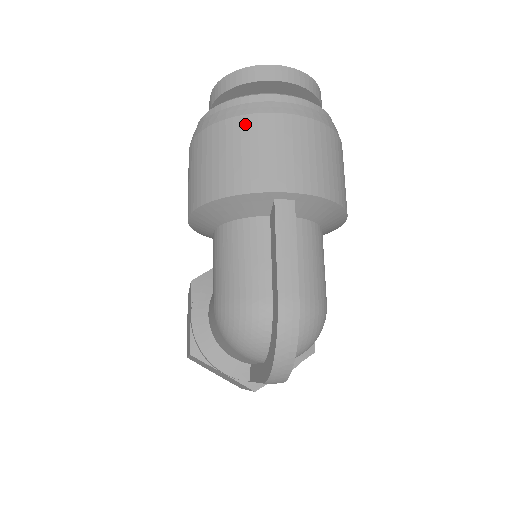
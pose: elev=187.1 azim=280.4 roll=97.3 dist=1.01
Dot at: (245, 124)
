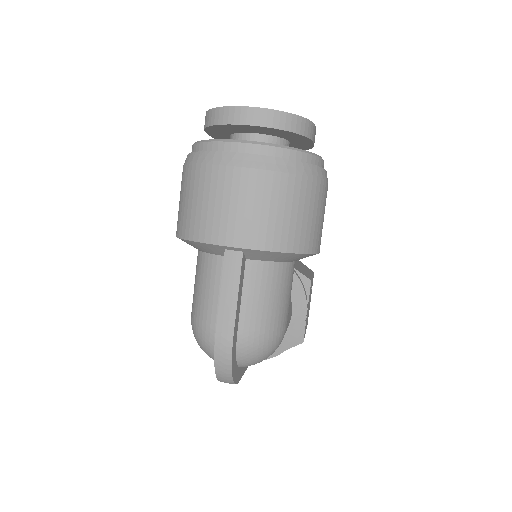
Dot at: (208, 175)
